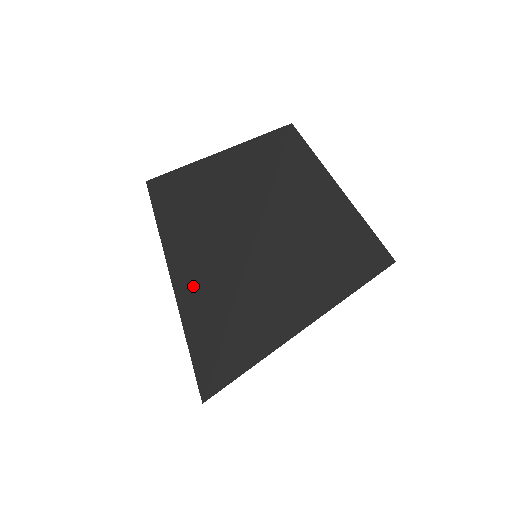
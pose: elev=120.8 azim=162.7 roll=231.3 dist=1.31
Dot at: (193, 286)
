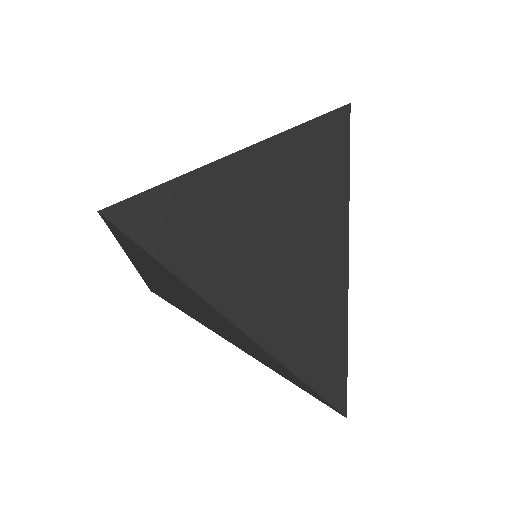
Dot at: (280, 314)
